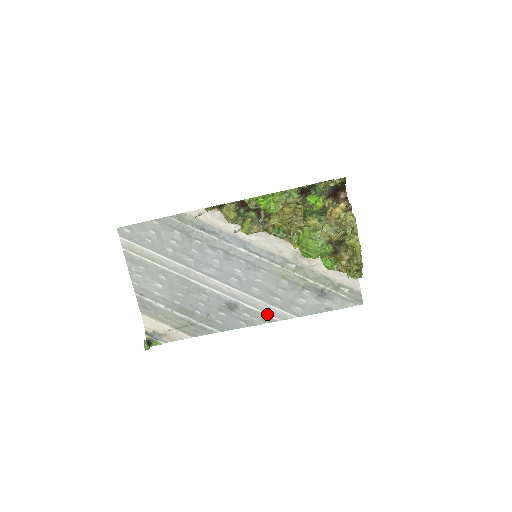
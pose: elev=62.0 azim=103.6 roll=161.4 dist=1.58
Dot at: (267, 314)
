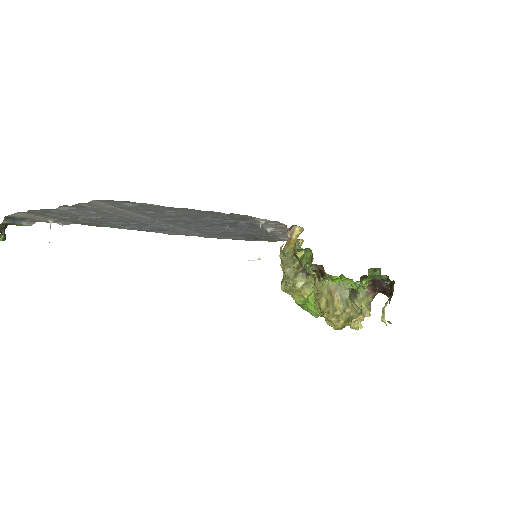
Dot at: (193, 235)
